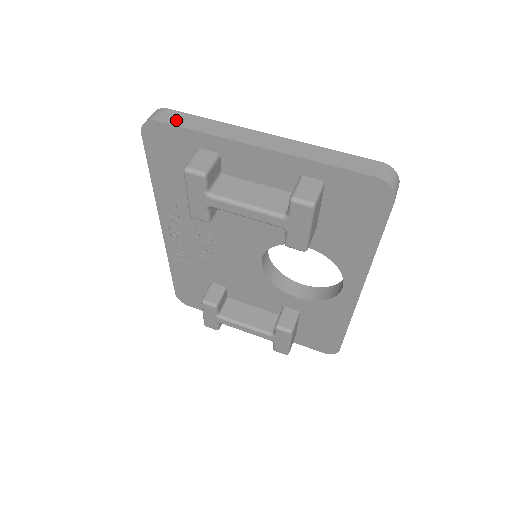
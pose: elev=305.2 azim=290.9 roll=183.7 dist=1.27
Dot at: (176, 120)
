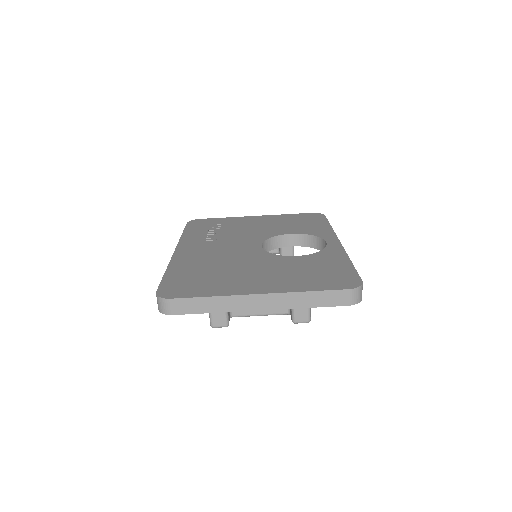
Dot at: (186, 309)
